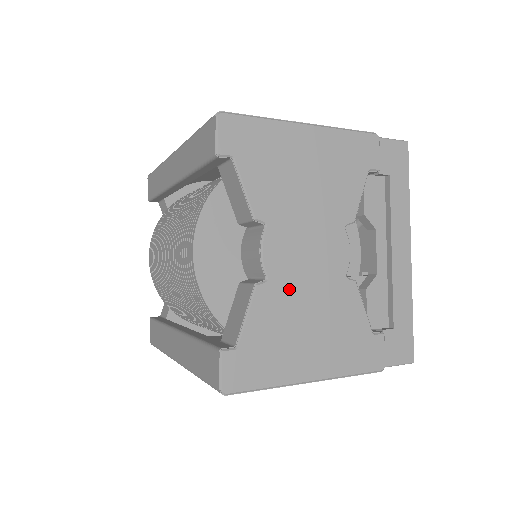
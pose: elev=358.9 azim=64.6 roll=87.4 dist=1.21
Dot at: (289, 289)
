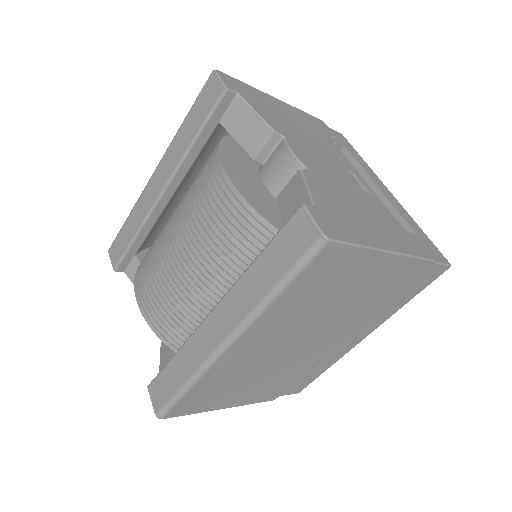
Dot at: (327, 180)
